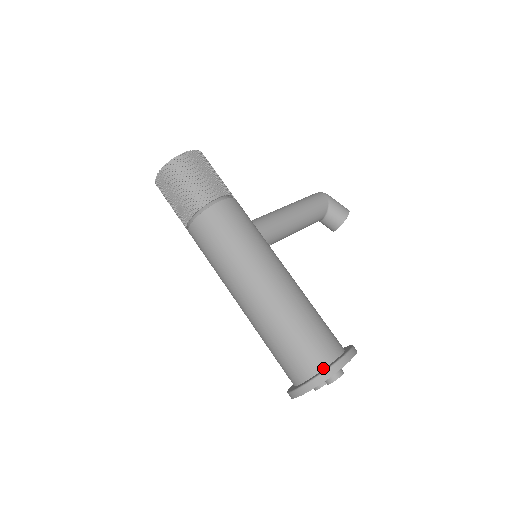
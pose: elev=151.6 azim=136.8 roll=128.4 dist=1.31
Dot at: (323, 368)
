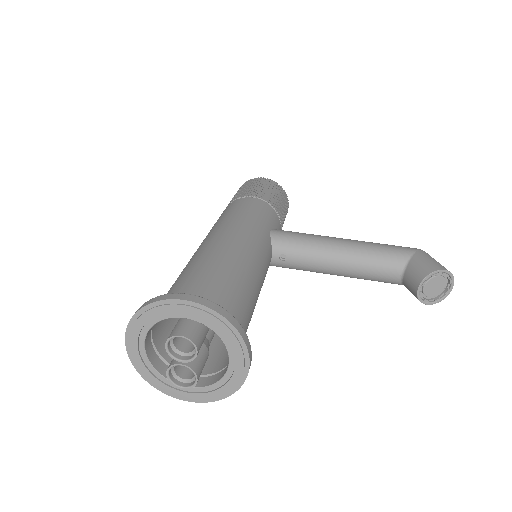
Dot at: occluded
